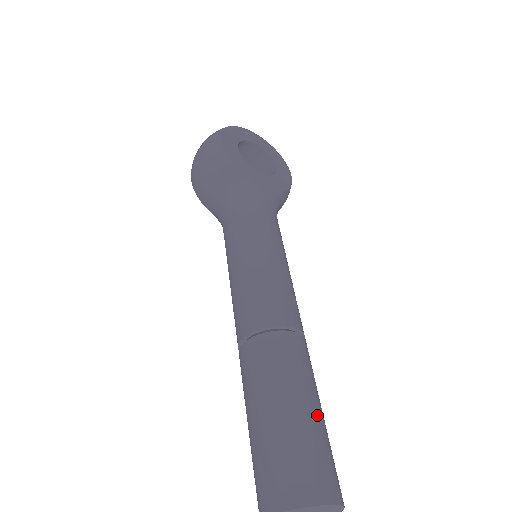
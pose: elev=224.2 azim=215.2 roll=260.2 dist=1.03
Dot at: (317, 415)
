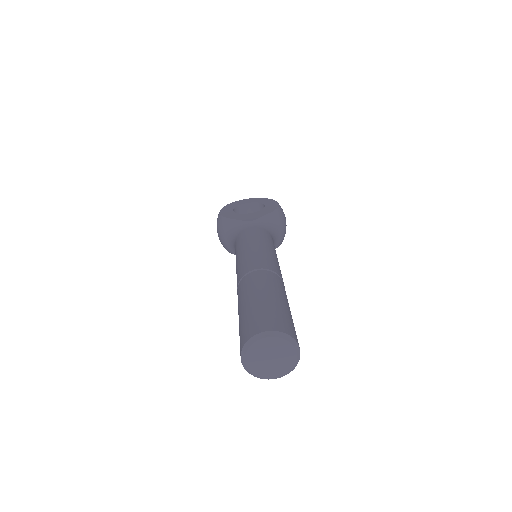
Dot at: (268, 299)
